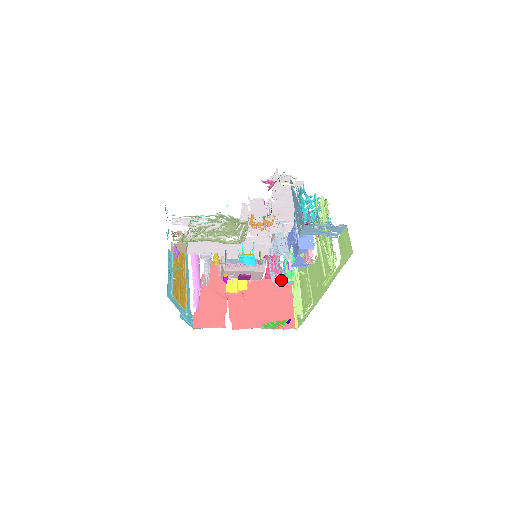
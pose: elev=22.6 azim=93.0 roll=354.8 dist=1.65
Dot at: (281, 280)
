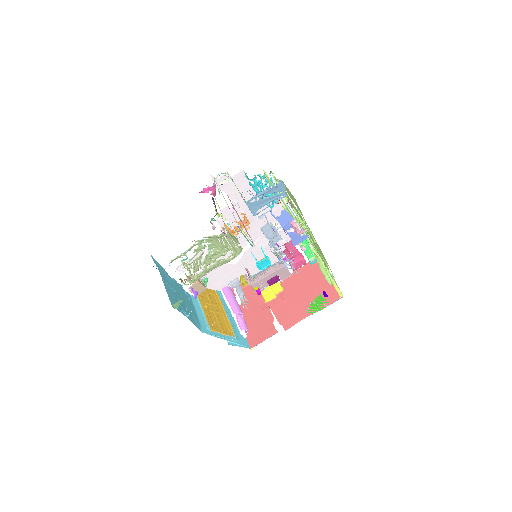
Dot at: (291, 263)
